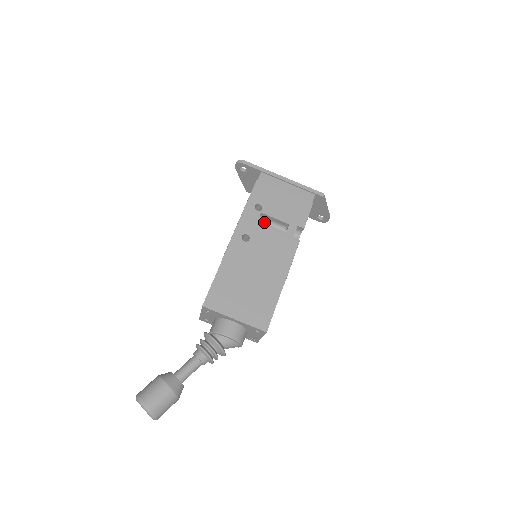
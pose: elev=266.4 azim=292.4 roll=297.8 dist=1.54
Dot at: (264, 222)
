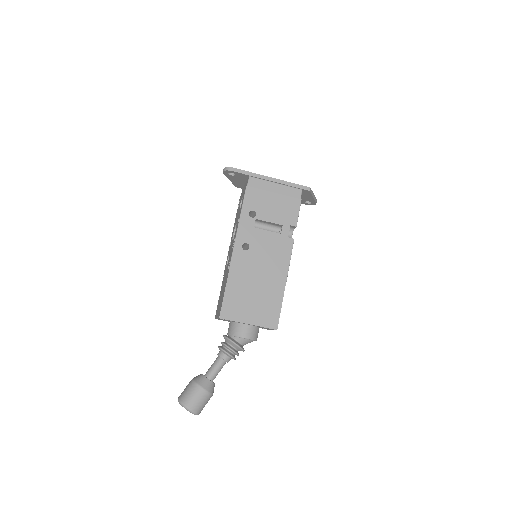
Dot at: (259, 225)
